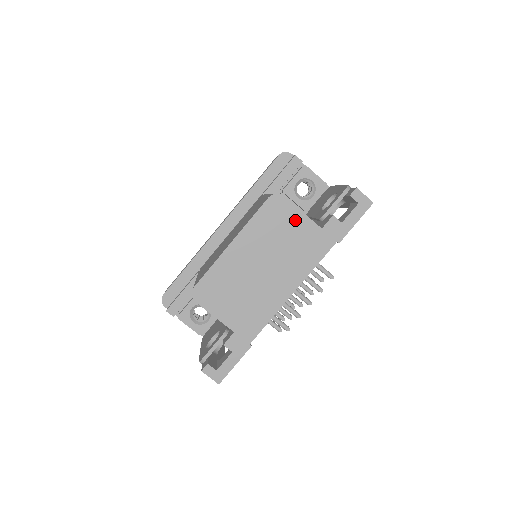
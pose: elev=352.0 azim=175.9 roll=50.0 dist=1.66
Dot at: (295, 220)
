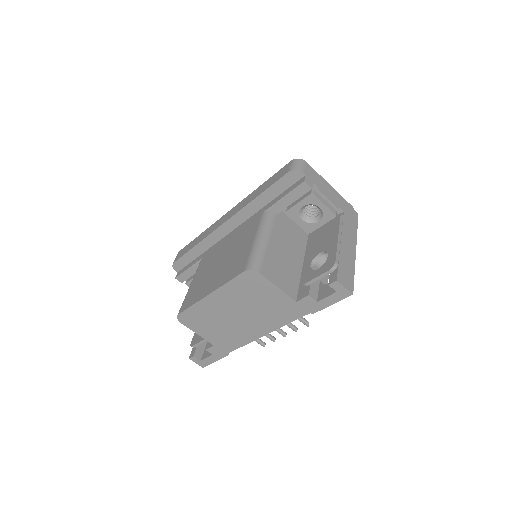
Dot at: (270, 291)
